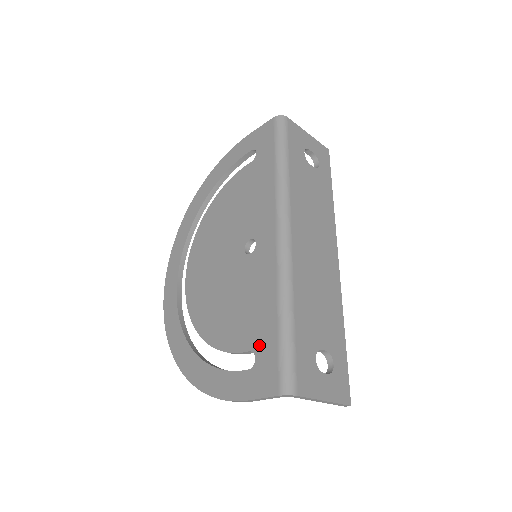
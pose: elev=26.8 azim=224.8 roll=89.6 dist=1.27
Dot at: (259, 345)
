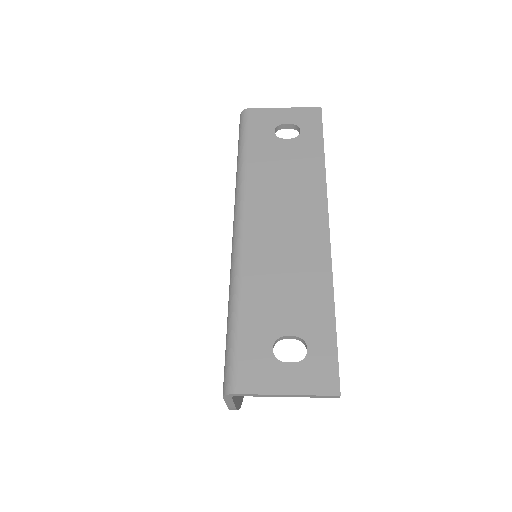
Dot at: occluded
